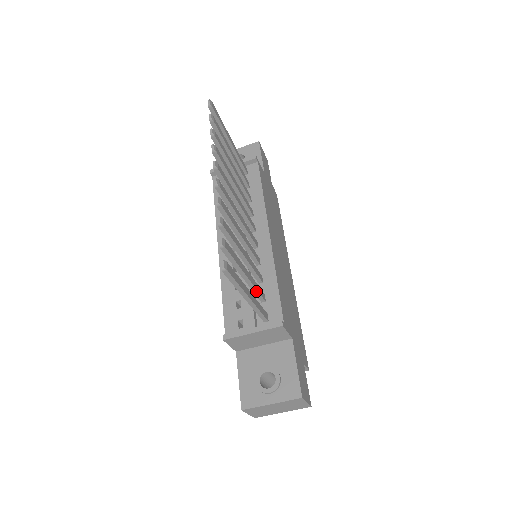
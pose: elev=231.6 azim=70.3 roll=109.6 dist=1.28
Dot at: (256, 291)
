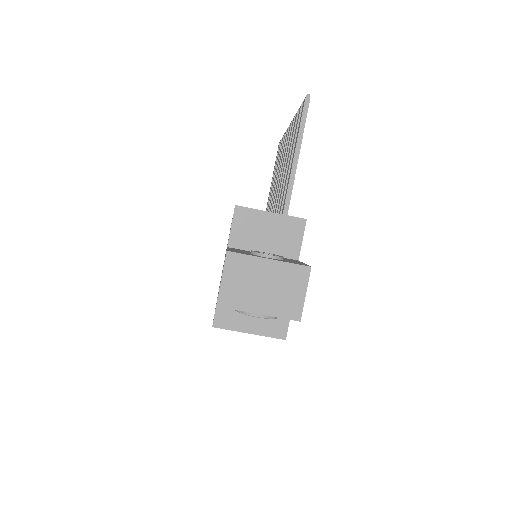
Dot at: occluded
